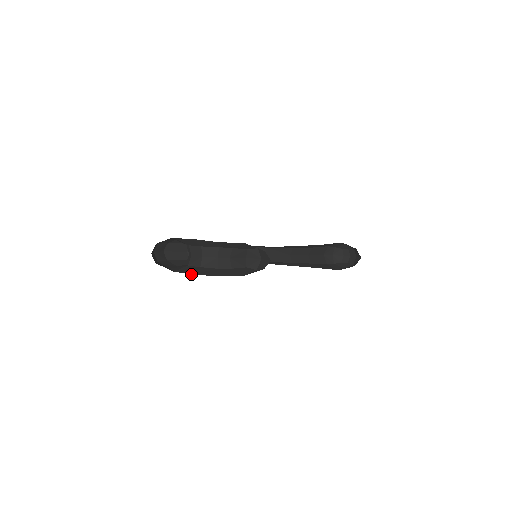
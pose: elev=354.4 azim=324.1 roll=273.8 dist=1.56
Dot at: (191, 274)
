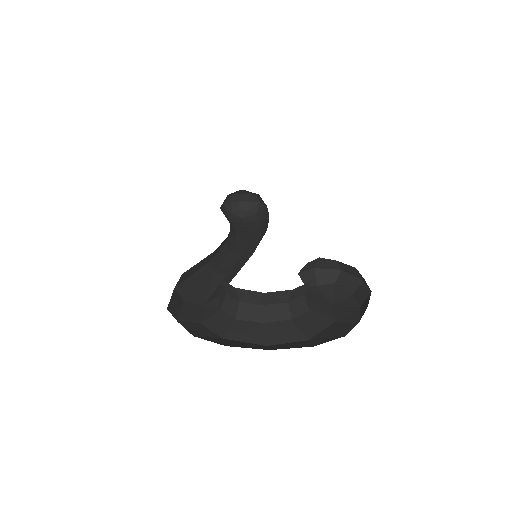
Dot at: (307, 340)
